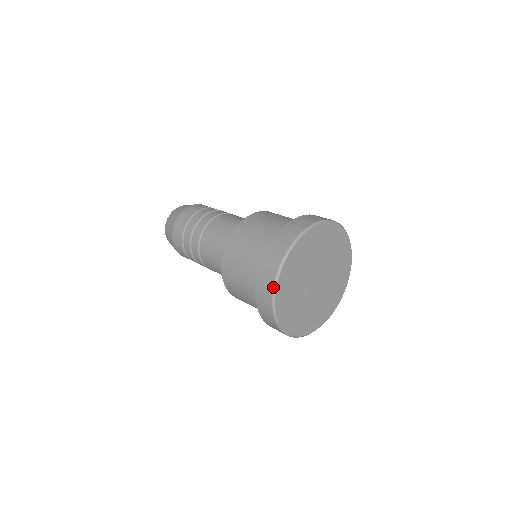
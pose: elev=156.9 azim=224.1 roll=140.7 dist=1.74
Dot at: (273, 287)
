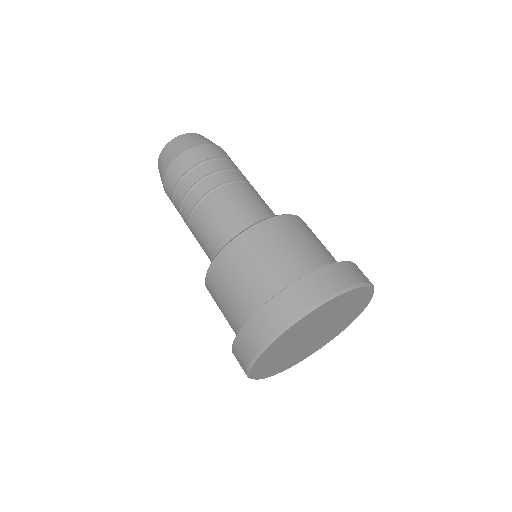
Dot at: occluded
